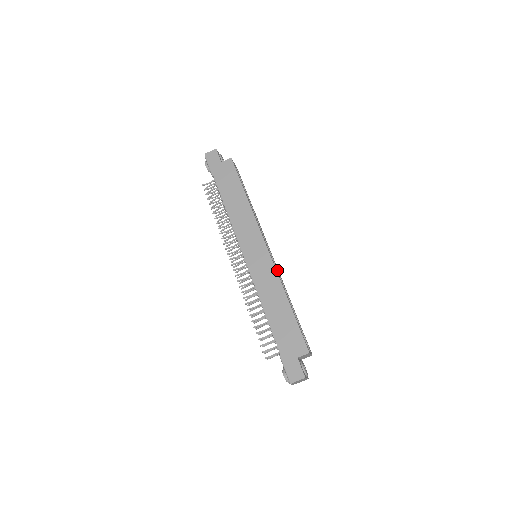
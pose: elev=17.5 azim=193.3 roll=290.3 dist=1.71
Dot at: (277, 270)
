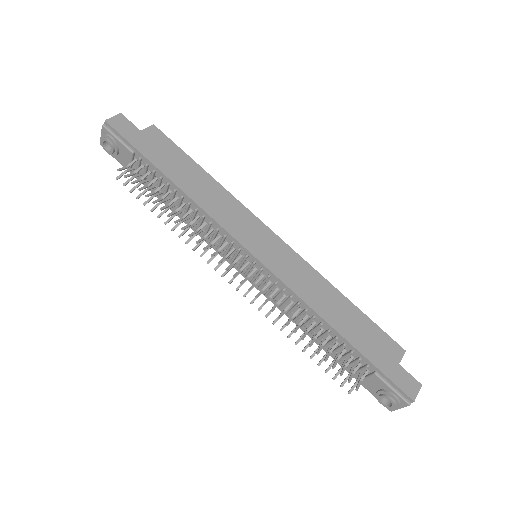
Dot at: occluded
